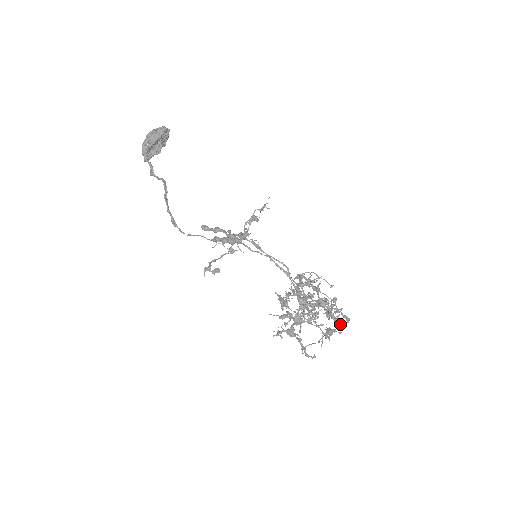
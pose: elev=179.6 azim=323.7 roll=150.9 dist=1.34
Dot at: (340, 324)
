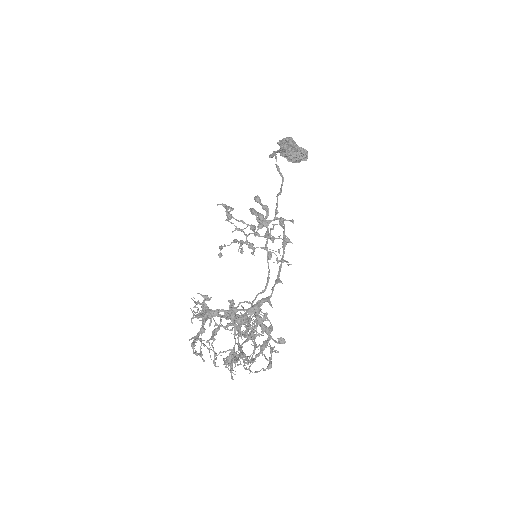
Dot at: (249, 368)
